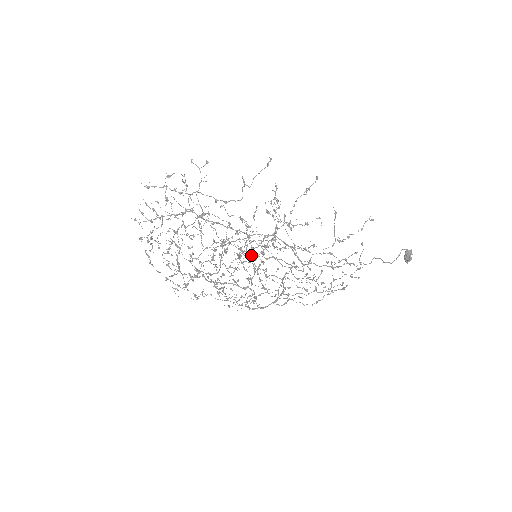
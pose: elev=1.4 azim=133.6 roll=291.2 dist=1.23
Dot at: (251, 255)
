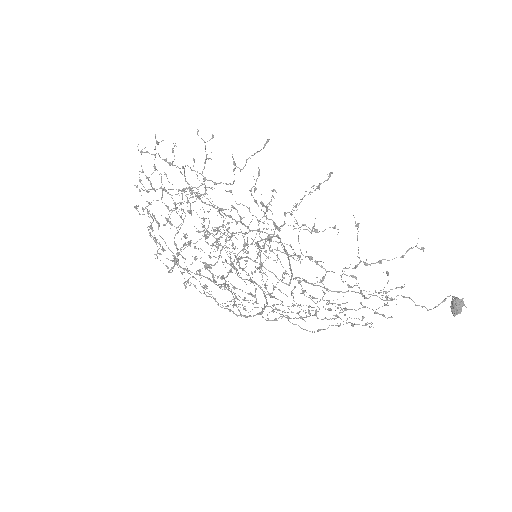
Dot at: (268, 257)
